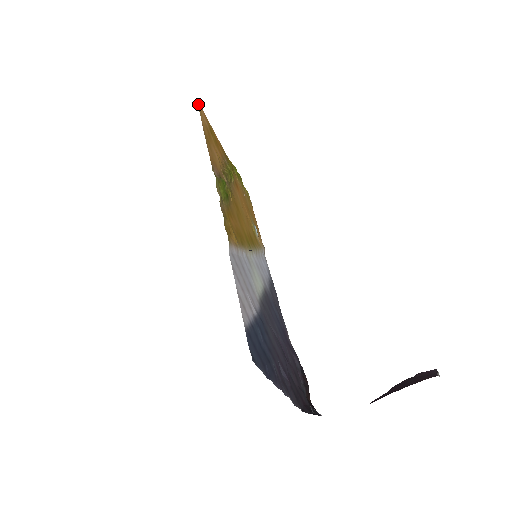
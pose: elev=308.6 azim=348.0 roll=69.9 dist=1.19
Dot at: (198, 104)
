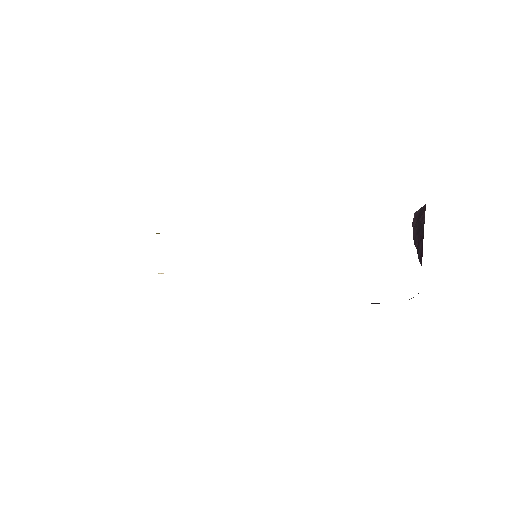
Dot at: occluded
